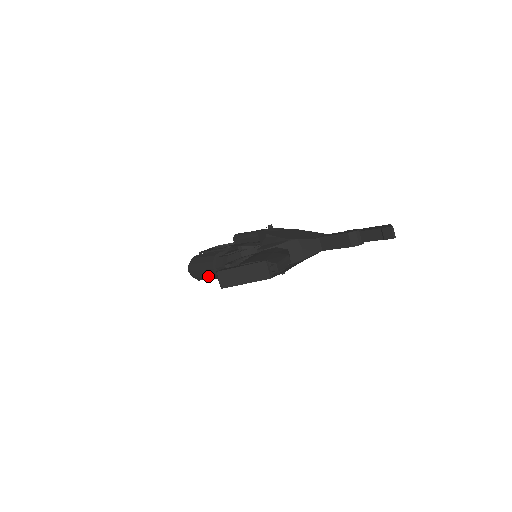
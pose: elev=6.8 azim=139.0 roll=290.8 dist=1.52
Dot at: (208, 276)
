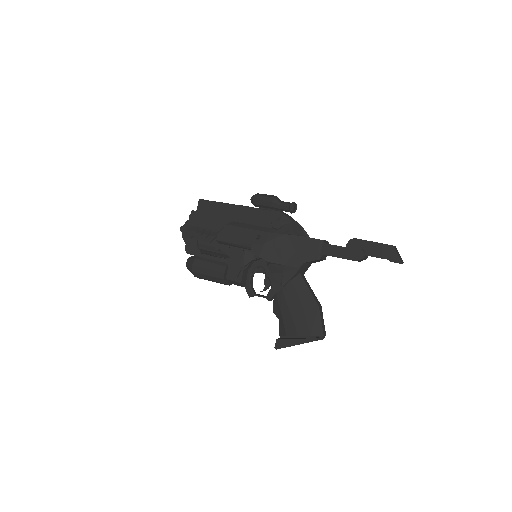
Dot at: occluded
